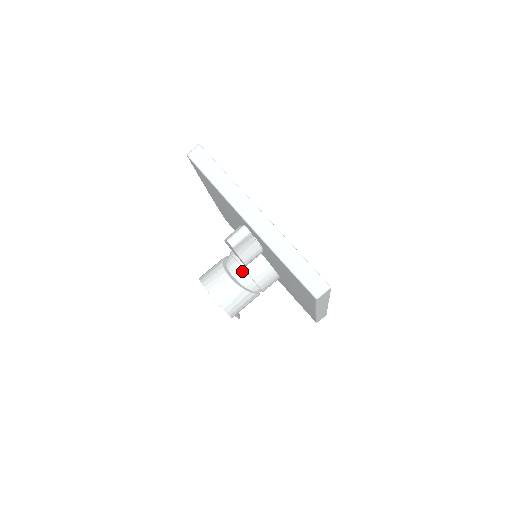
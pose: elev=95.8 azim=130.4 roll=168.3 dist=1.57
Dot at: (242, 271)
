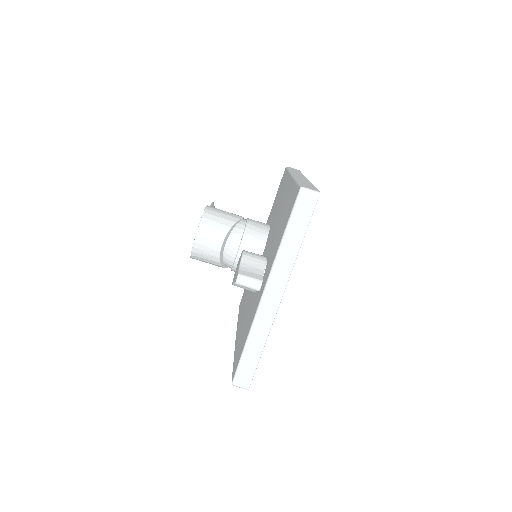
Dot at: (234, 253)
